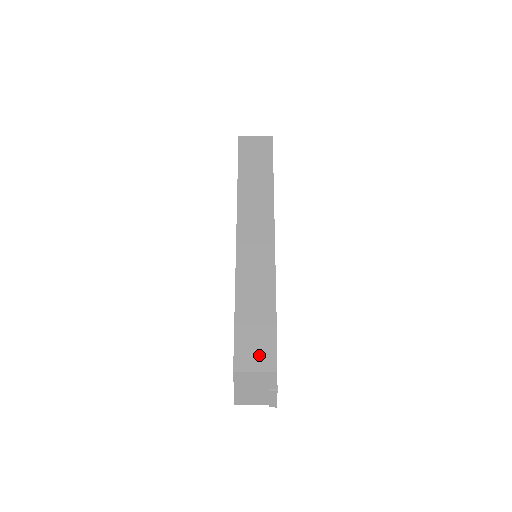
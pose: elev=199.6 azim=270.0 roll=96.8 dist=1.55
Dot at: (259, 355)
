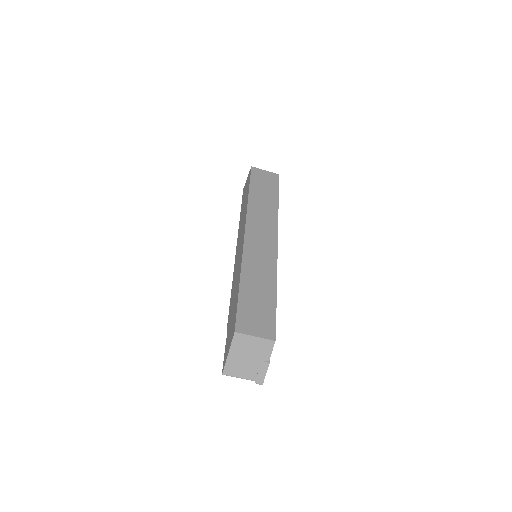
Dot at: (259, 324)
